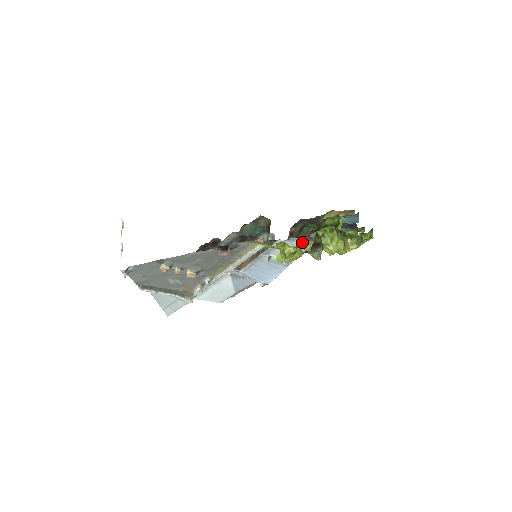
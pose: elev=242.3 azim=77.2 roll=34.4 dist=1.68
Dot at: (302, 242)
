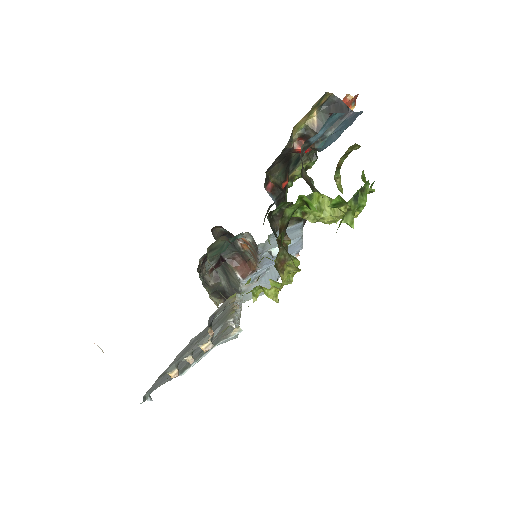
Dot at: (283, 252)
